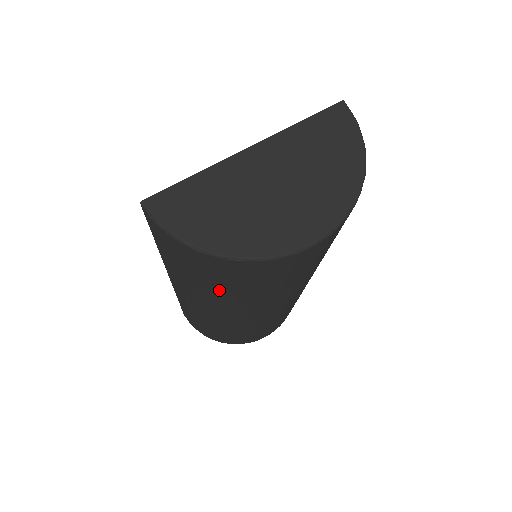
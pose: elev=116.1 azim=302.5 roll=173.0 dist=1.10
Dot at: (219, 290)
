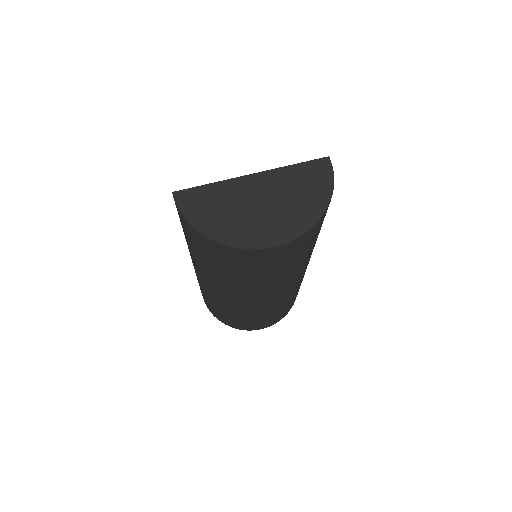
Dot at: (214, 267)
